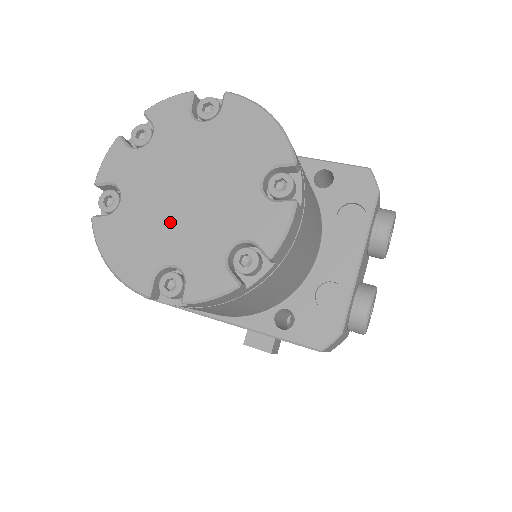
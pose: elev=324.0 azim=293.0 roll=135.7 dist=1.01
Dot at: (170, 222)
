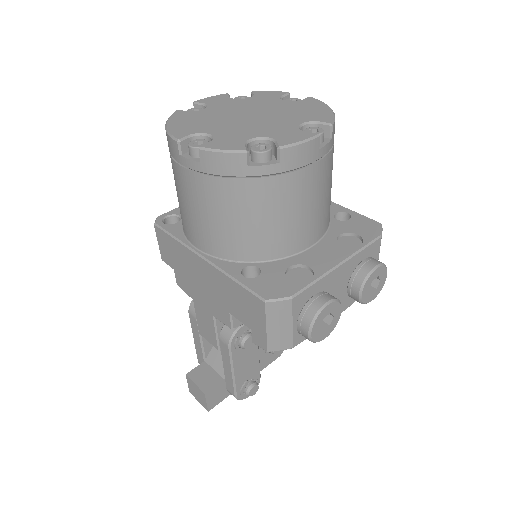
Dot at: (226, 122)
